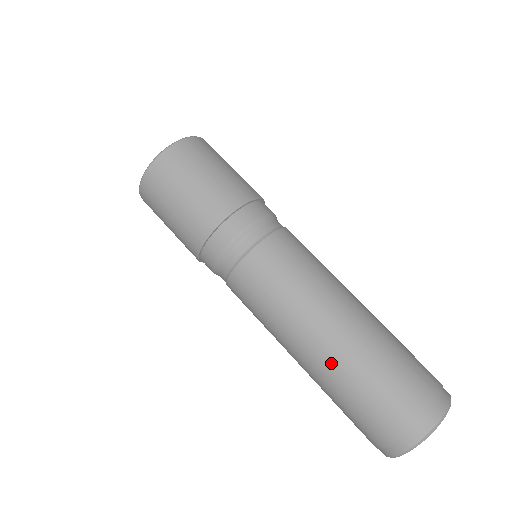
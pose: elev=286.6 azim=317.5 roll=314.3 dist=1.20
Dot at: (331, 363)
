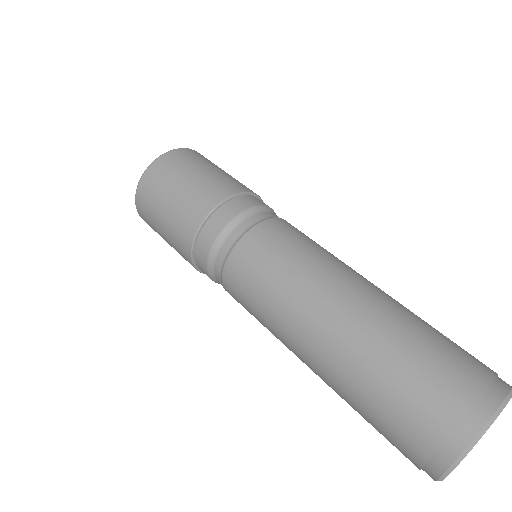
Dot at: (383, 305)
